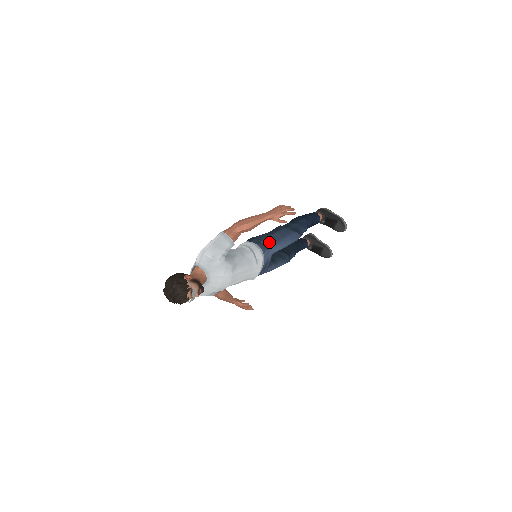
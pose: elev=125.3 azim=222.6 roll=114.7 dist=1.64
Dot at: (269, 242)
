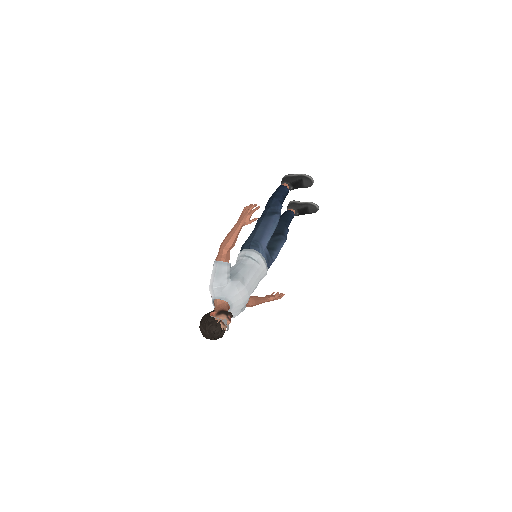
Dot at: (257, 240)
